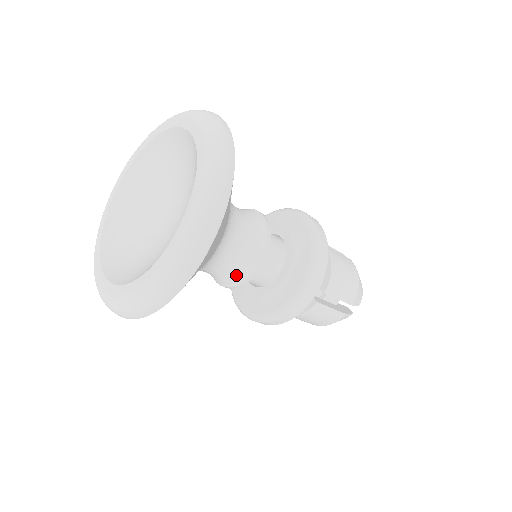
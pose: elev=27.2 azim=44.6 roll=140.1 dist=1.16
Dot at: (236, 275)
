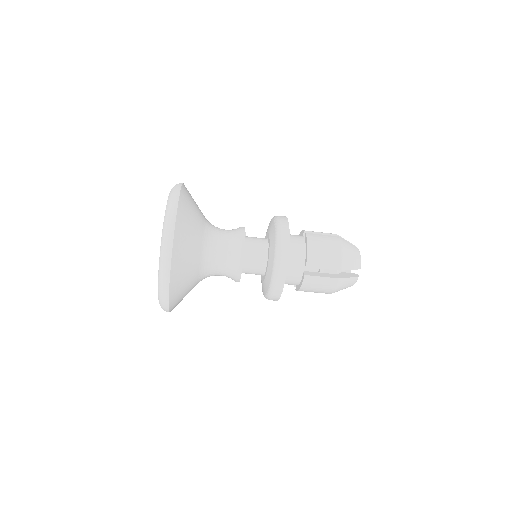
Dot at: (232, 272)
